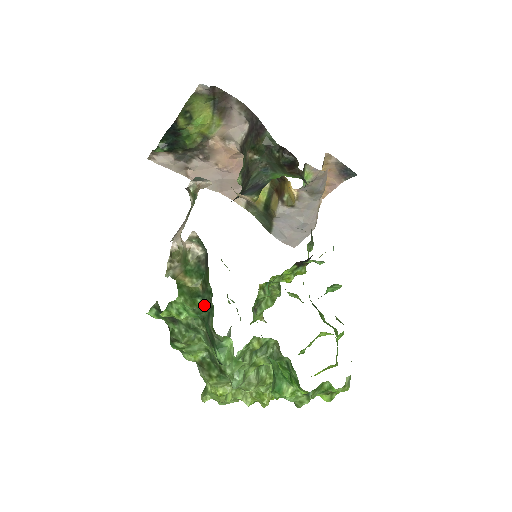
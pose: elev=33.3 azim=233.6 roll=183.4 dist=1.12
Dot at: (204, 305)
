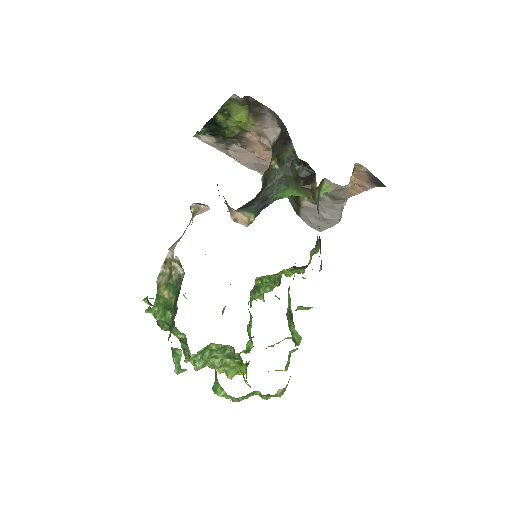
Dot at: (171, 318)
